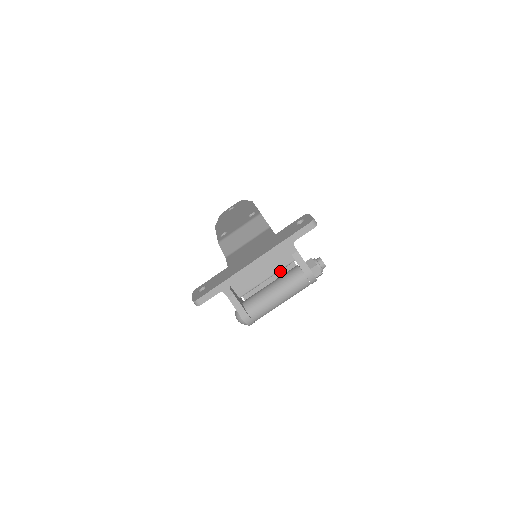
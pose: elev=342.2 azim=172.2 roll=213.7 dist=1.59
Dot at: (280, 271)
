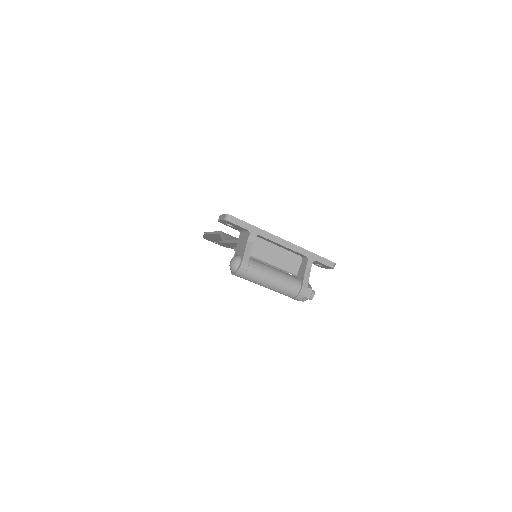
Dot at: occluded
